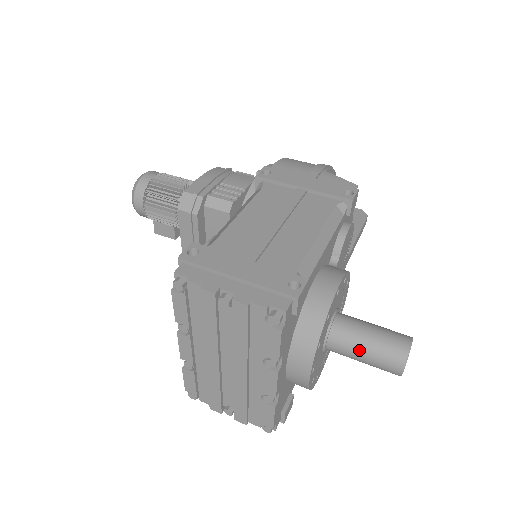
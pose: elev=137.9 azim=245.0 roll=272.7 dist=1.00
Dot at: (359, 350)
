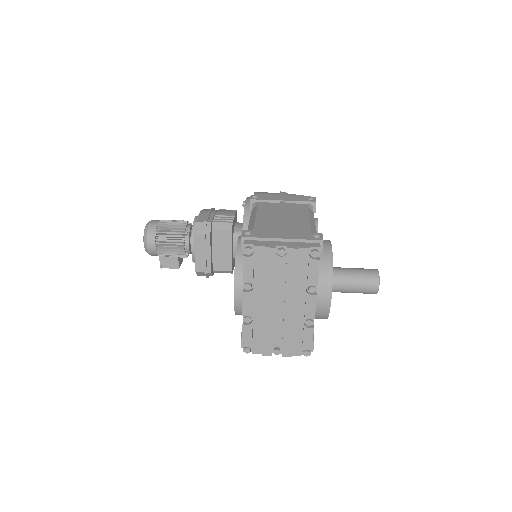
Dot at: (351, 282)
